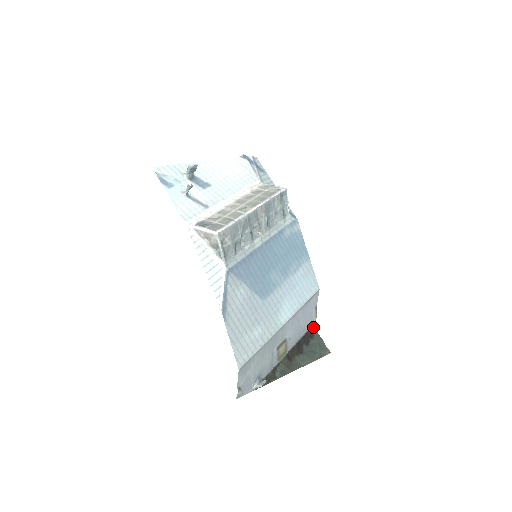
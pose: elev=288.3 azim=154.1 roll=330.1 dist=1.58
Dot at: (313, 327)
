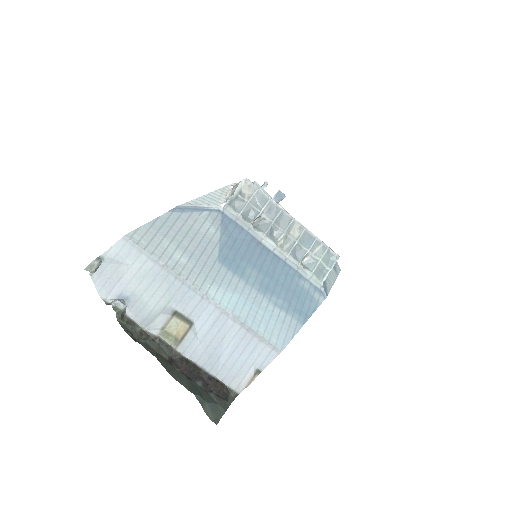
Dot at: (233, 396)
